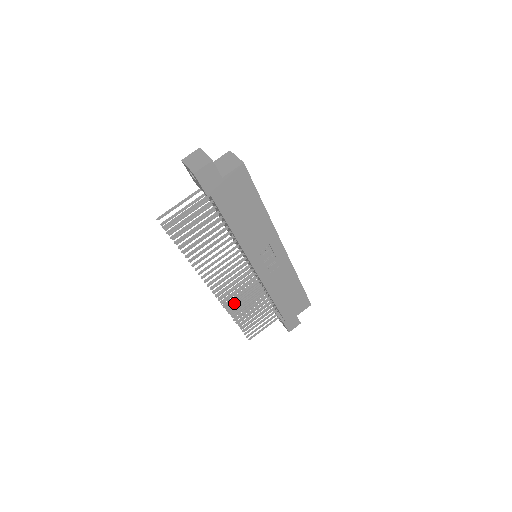
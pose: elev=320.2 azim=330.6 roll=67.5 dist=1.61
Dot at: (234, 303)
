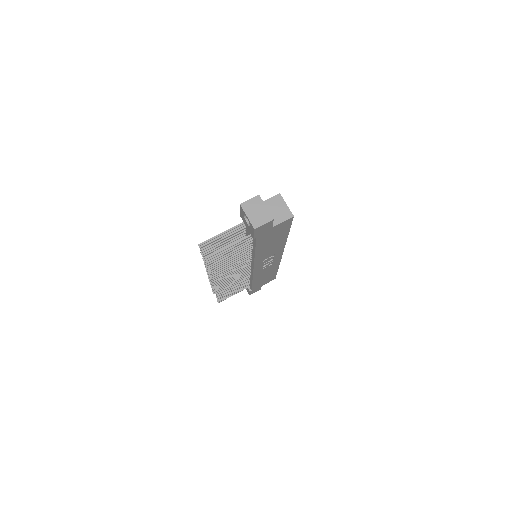
Dot at: occluded
